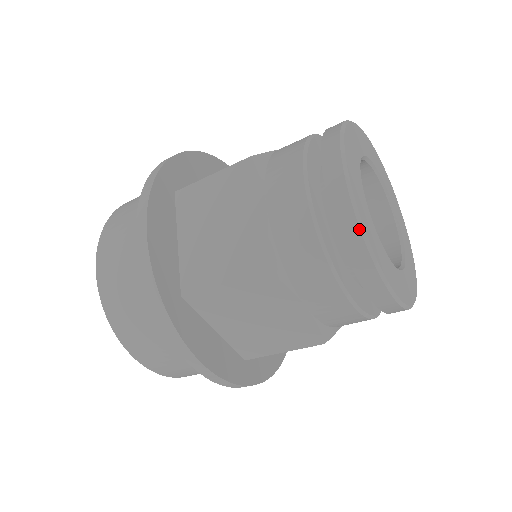
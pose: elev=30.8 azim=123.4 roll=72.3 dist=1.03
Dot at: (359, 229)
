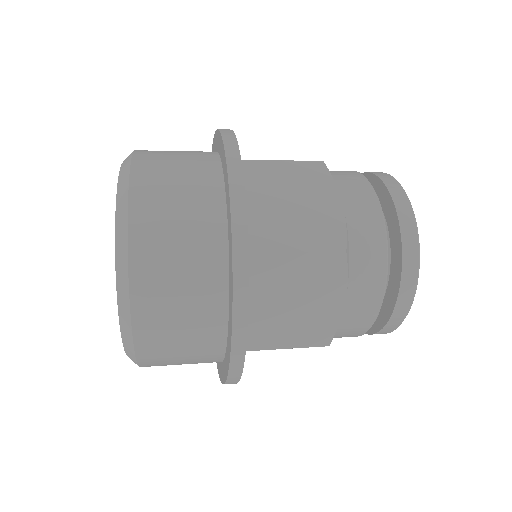
Dot at: (418, 245)
